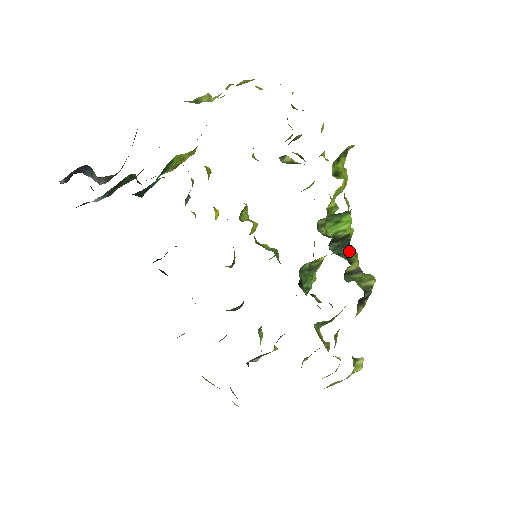
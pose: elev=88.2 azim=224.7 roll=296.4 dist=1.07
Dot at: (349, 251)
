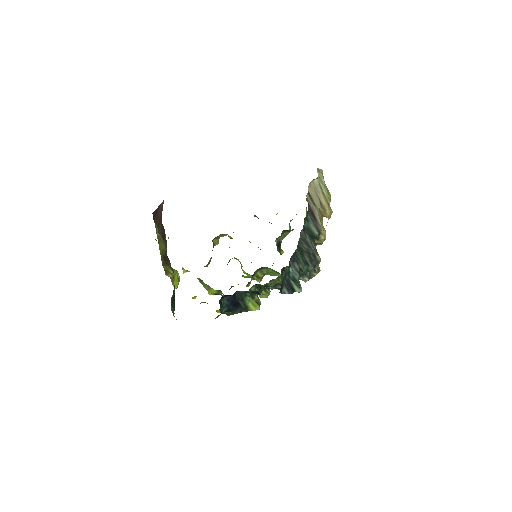
Dot at: occluded
